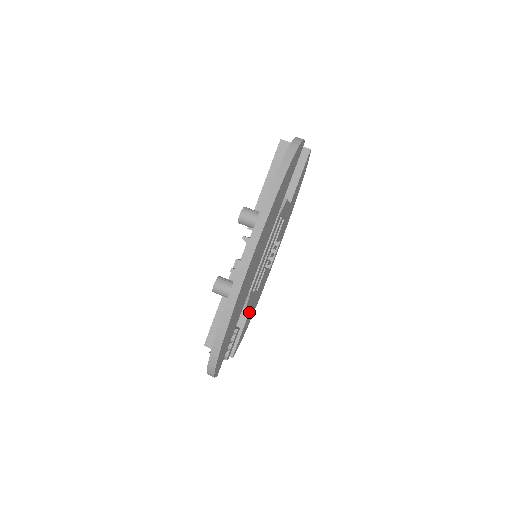
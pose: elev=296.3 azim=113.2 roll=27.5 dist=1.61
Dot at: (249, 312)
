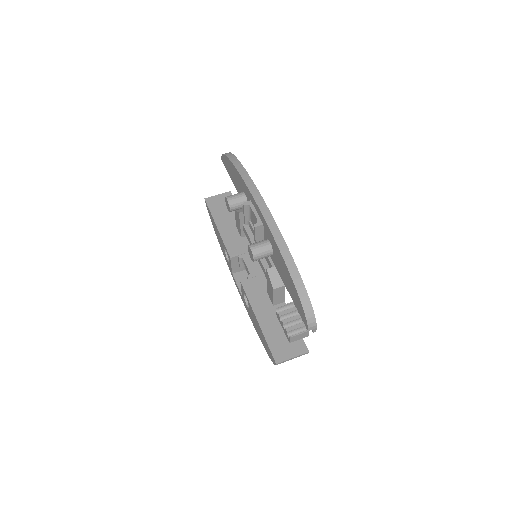
Dot at: occluded
